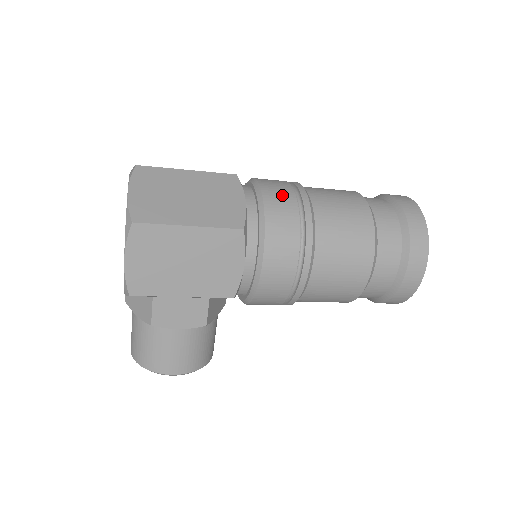
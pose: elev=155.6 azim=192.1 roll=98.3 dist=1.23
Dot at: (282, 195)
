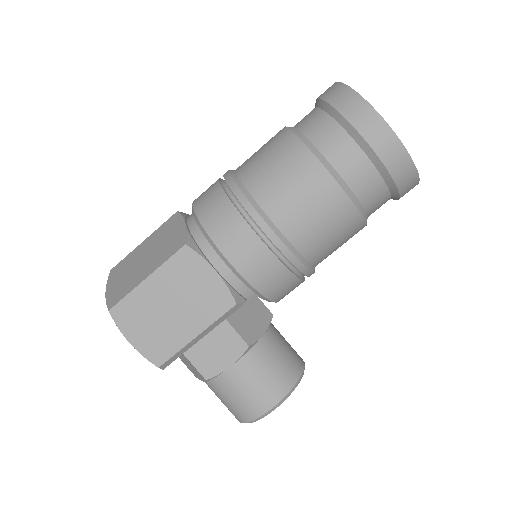
Dot at: (208, 192)
